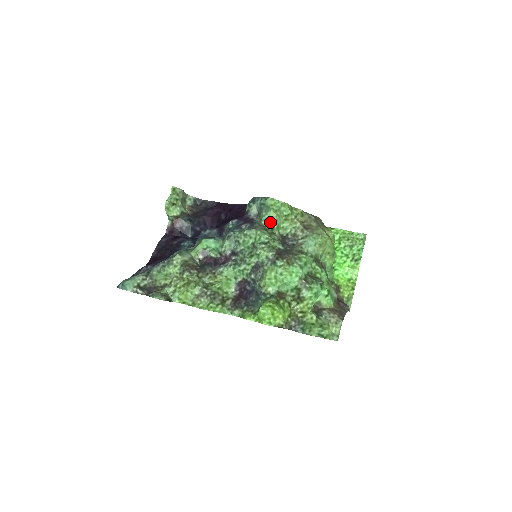
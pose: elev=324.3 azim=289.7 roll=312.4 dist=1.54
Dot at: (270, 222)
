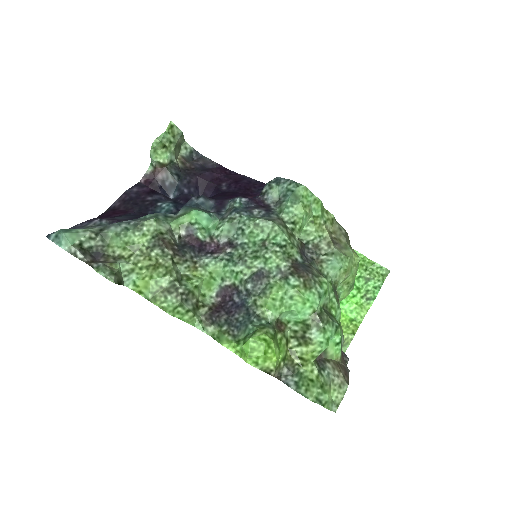
Dot at: (293, 218)
